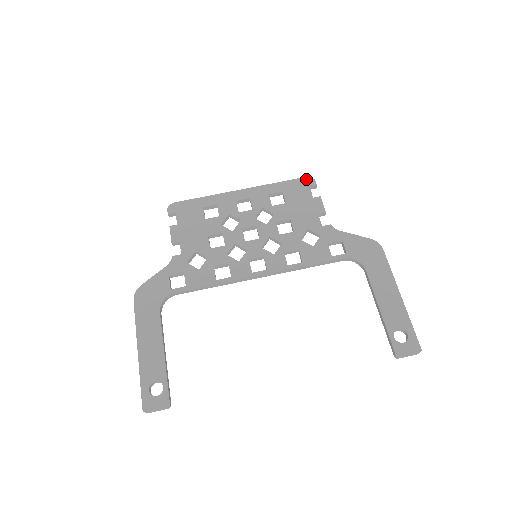
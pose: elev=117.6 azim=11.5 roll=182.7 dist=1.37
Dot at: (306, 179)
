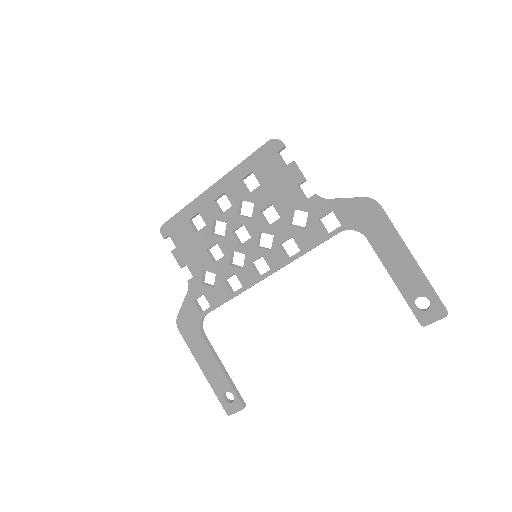
Dot at: (270, 144)
